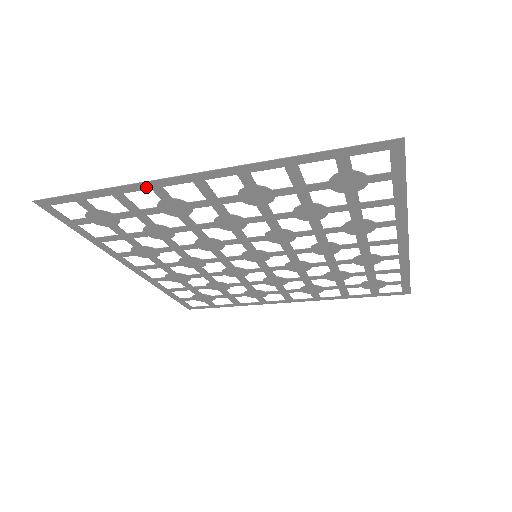
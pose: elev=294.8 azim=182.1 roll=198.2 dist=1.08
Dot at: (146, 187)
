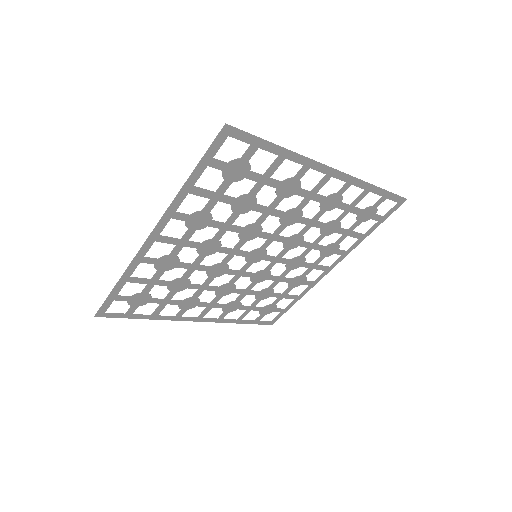
Dot at: (303, 163)
